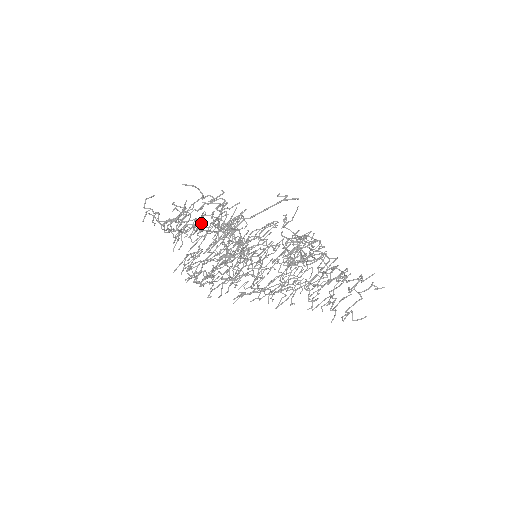
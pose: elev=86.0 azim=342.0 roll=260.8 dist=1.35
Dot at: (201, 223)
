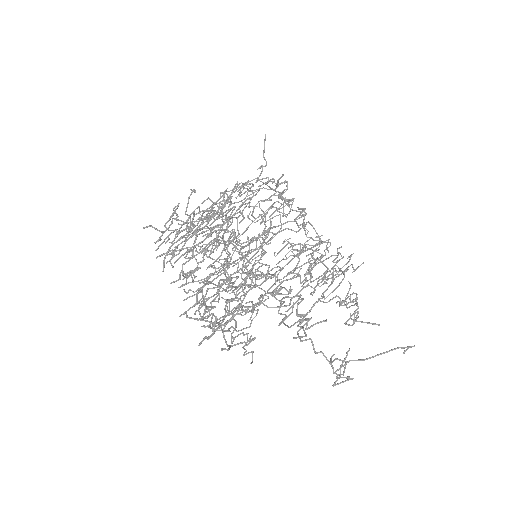
Dot at: occluded
